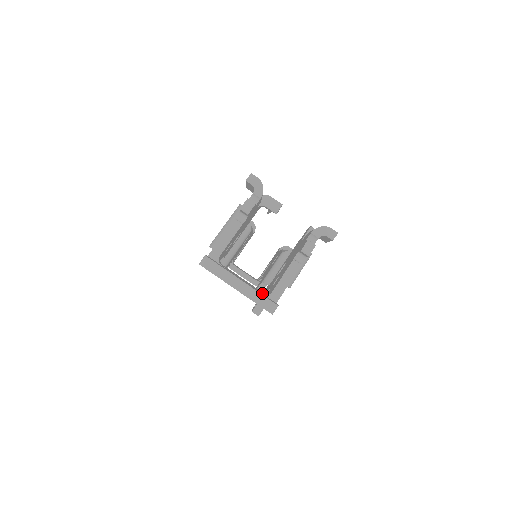
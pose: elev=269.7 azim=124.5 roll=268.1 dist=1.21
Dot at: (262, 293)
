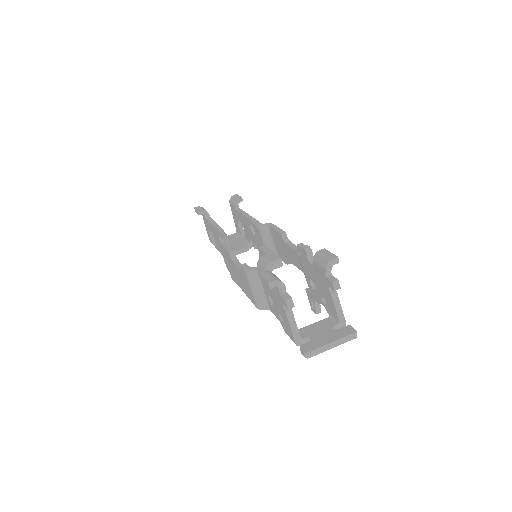
Dot at: (335, 325)
